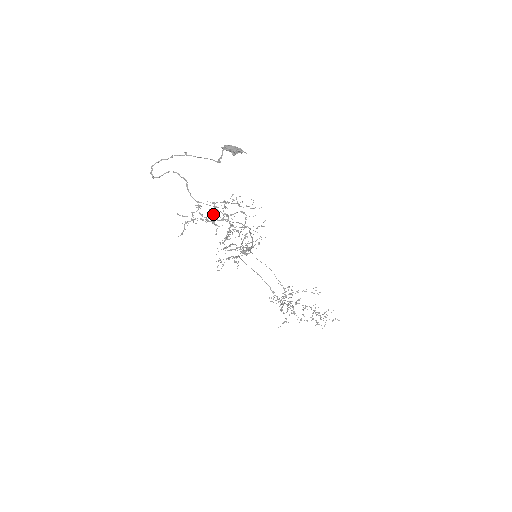
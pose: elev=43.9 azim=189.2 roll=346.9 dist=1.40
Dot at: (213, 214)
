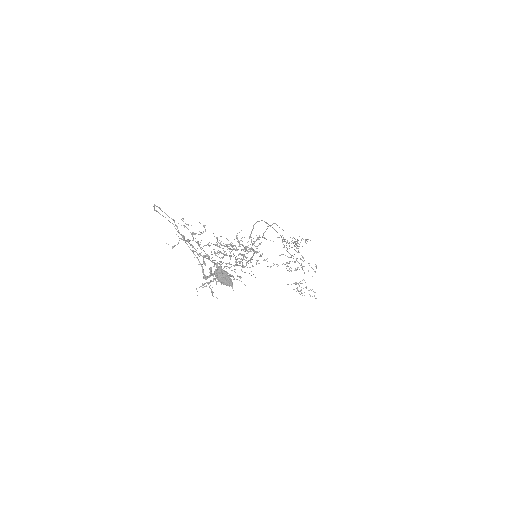
Dot at: (207, 255)
